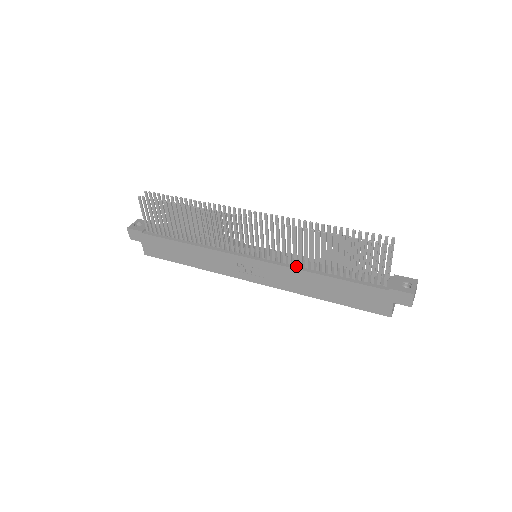
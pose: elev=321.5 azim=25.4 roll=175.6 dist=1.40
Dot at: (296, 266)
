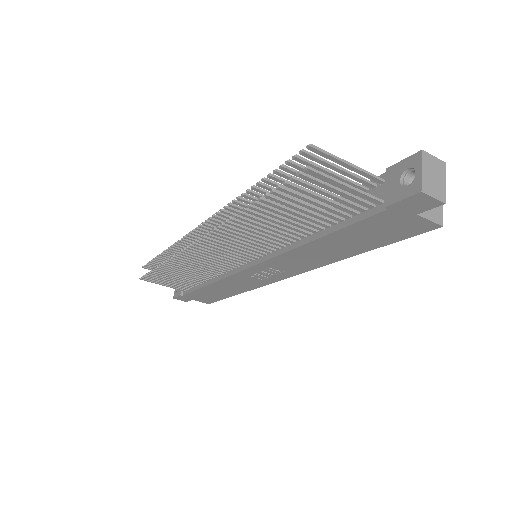
Dot at: (284, 247)
